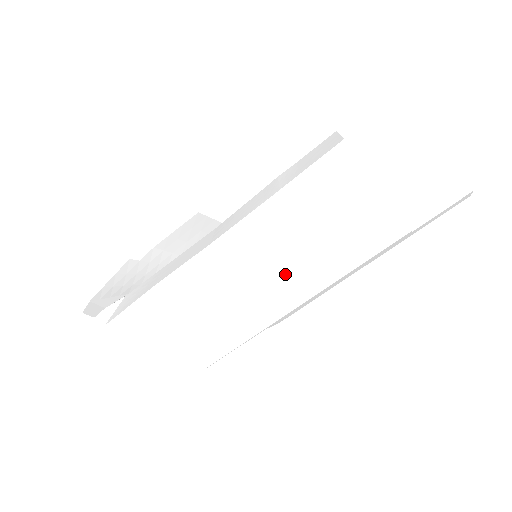
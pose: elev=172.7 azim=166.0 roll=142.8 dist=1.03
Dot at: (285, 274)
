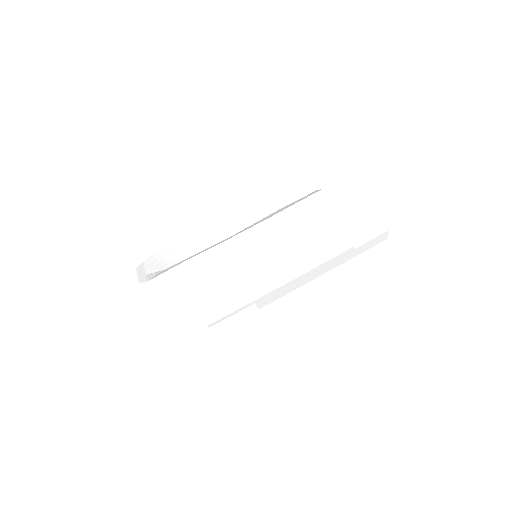
Dot at: (277, 260)
